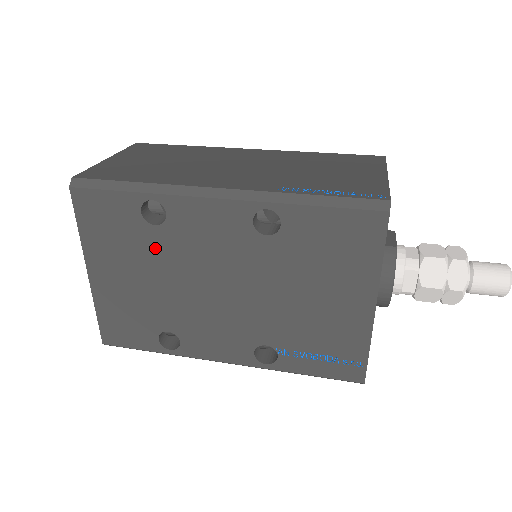
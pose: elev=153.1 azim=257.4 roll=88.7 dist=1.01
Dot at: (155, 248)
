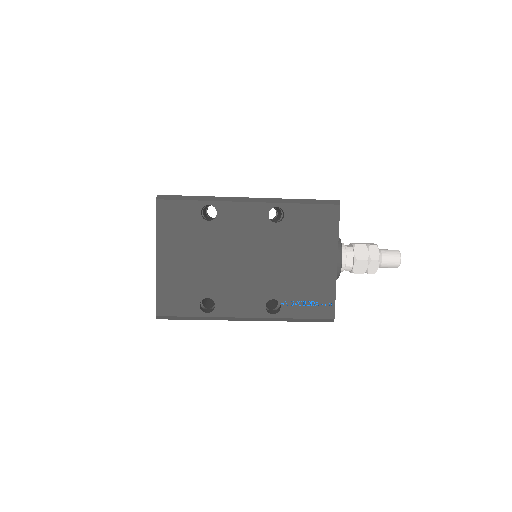
Dot at: (207, 236)
